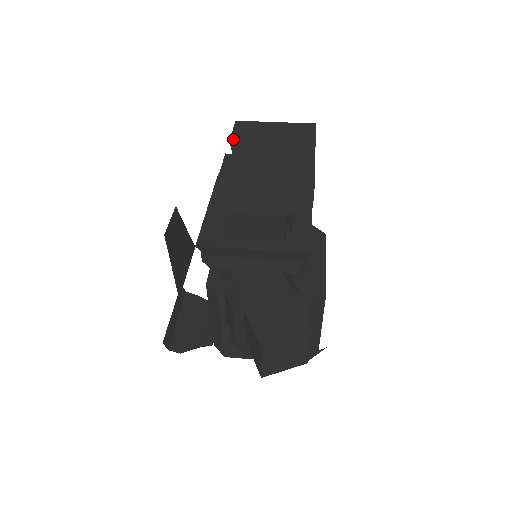
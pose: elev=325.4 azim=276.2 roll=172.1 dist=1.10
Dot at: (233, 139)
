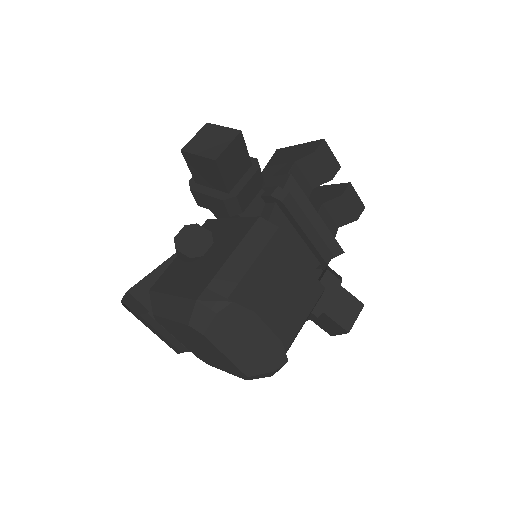
Dot at: occluded
